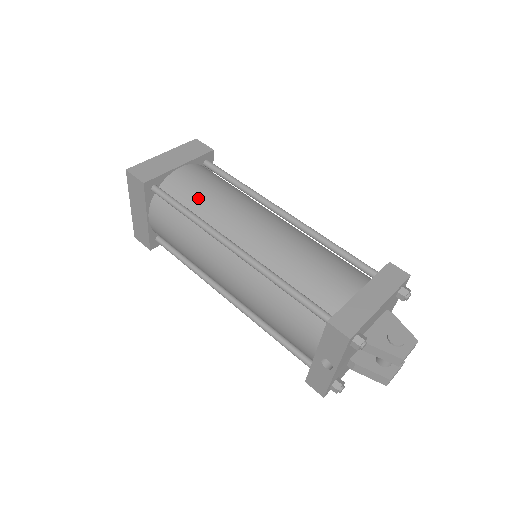
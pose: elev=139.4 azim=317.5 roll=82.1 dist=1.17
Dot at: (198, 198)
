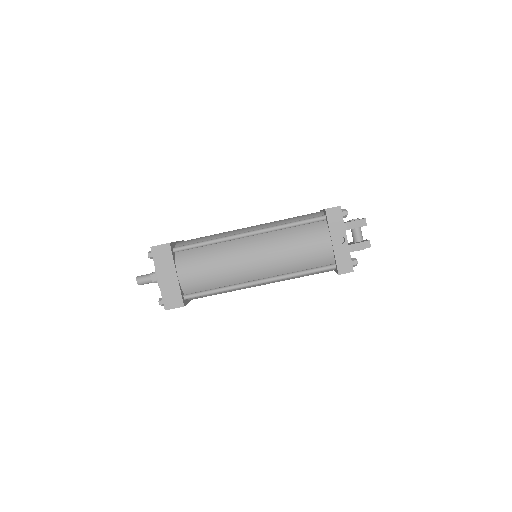
Dot at: (205, 239)
